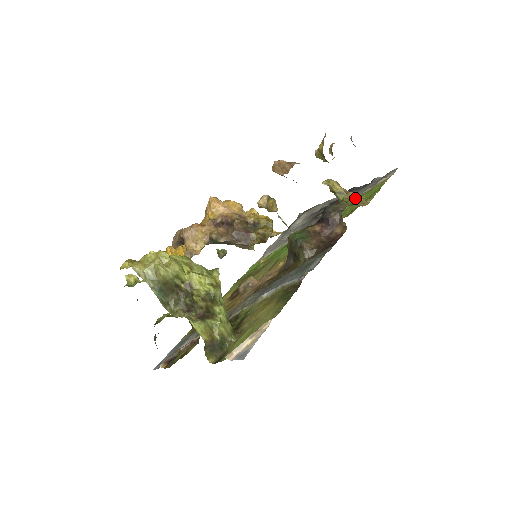
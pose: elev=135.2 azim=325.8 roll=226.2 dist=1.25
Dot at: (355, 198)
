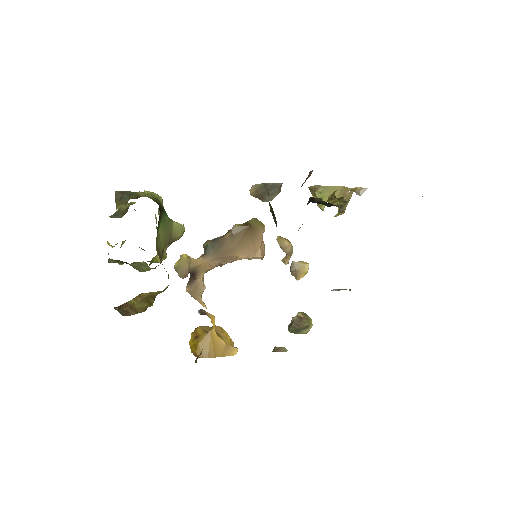
Dot at: occluded
